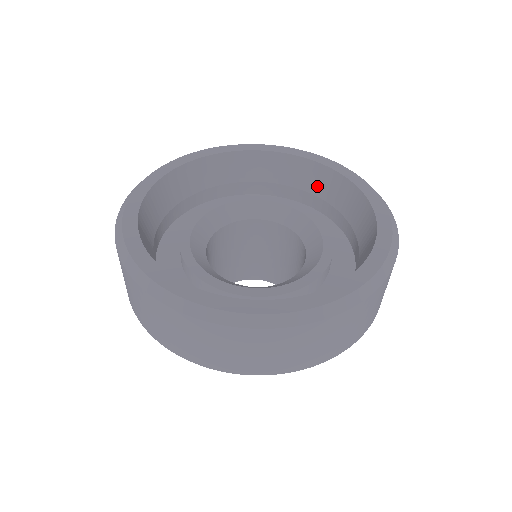
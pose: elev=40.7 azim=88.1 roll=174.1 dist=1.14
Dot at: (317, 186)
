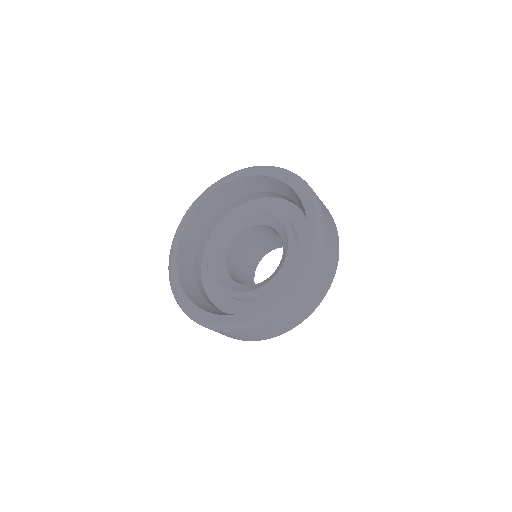
Dot at: (273, 188)
